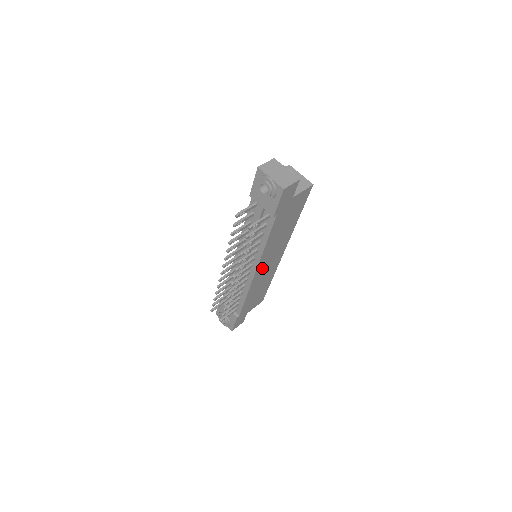
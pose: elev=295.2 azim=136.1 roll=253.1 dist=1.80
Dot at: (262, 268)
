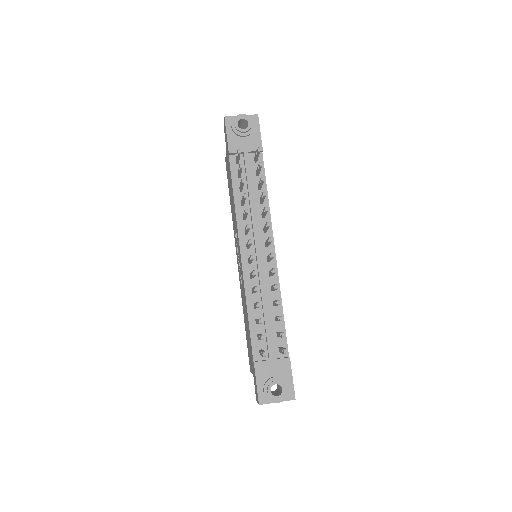
Dot at: occluded
